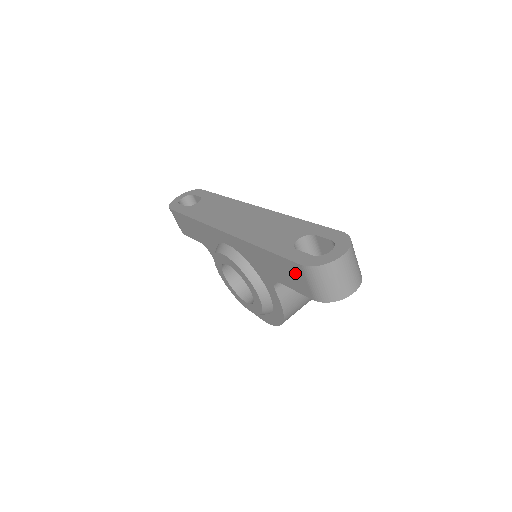
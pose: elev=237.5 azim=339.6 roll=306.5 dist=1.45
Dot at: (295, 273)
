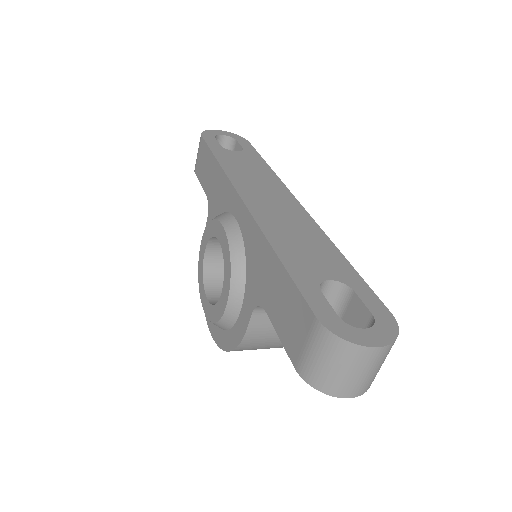
Dot at: (298, 319)
